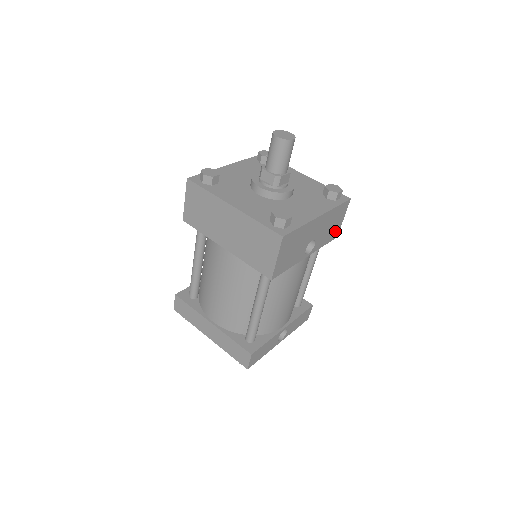
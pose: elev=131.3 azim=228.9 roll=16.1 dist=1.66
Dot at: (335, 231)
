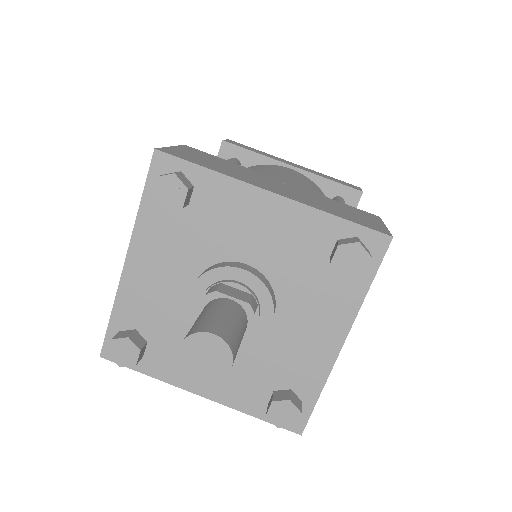
Dot at: occluded
